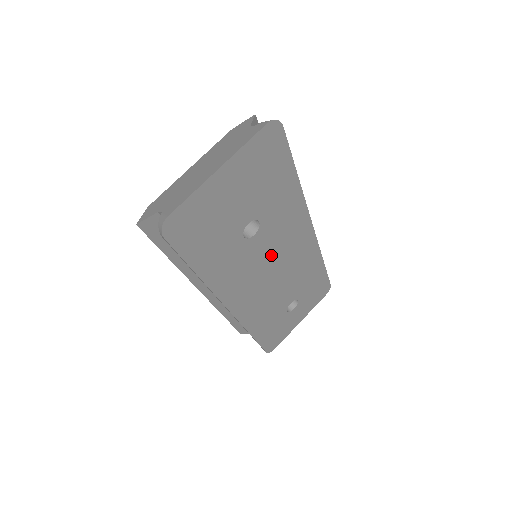
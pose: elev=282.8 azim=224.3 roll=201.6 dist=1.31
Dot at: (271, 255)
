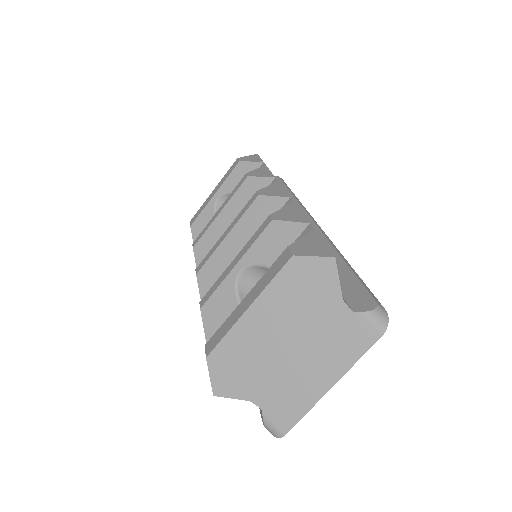
Dot at: occluded
